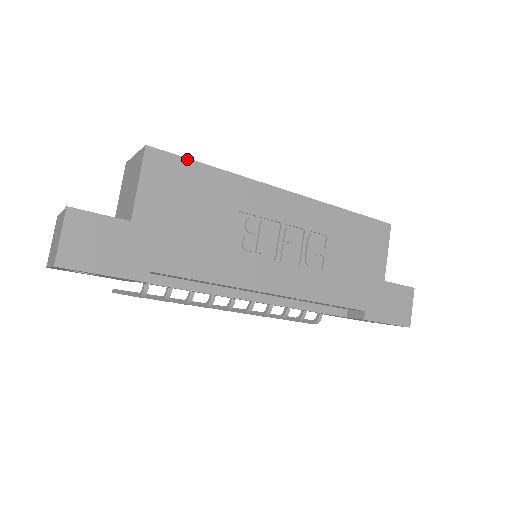
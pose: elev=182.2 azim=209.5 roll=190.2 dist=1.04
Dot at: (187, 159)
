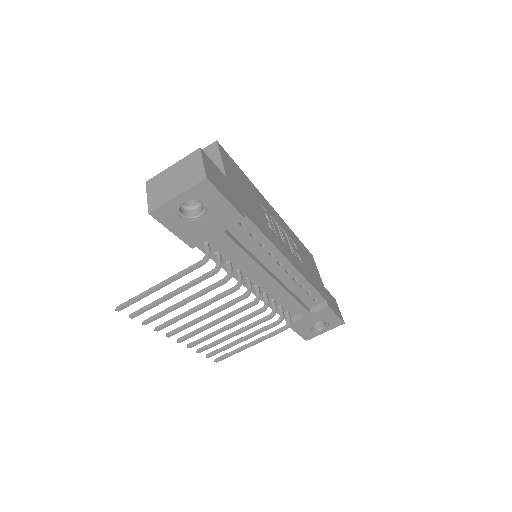
Dot at: (233, 161)
